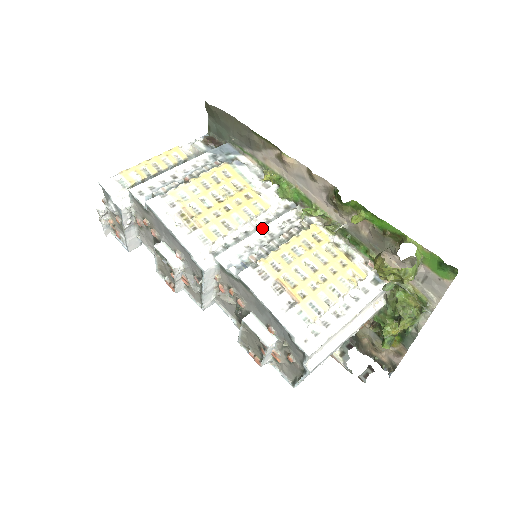
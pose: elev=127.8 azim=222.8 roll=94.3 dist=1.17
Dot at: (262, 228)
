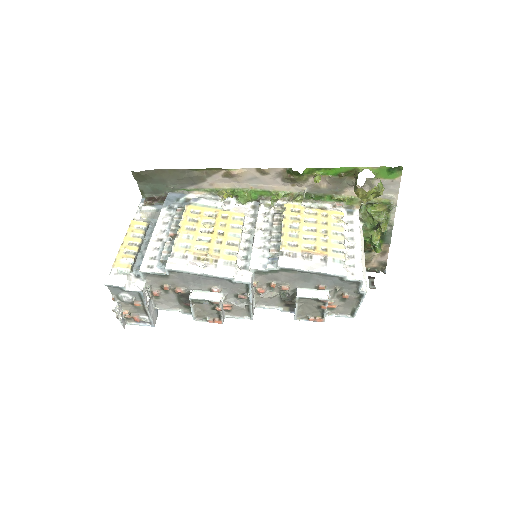
Dot at: (256, 230)
